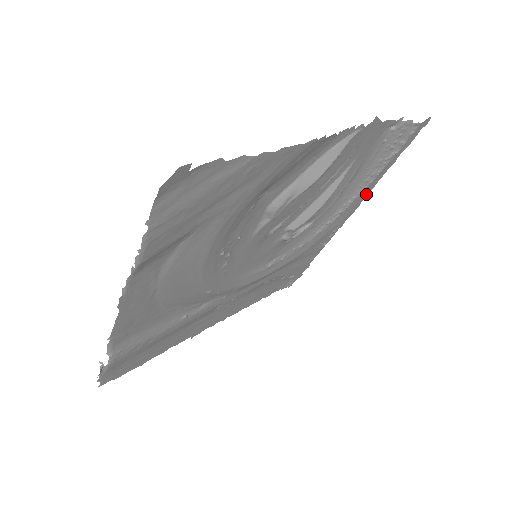
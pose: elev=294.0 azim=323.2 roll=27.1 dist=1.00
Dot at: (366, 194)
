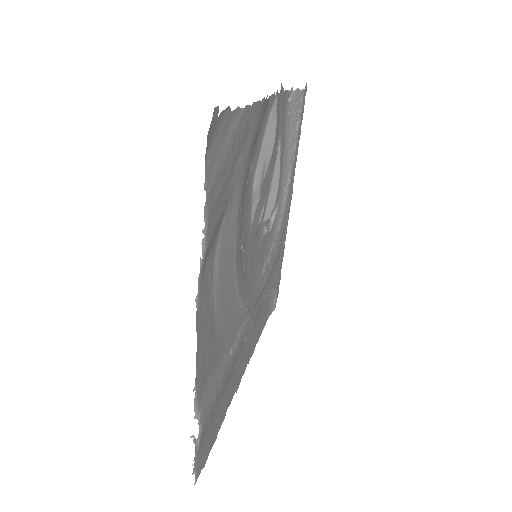
Dot at: (293, 175)
